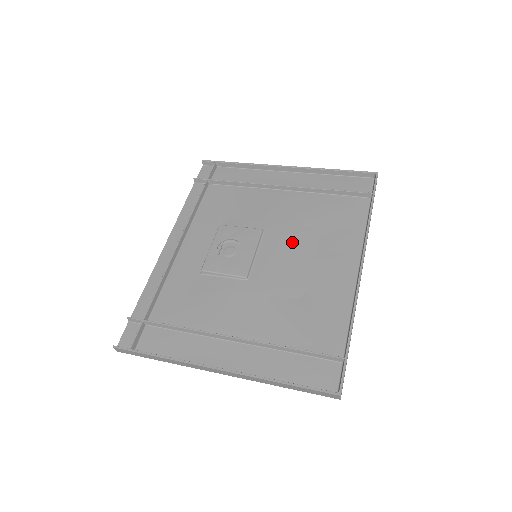
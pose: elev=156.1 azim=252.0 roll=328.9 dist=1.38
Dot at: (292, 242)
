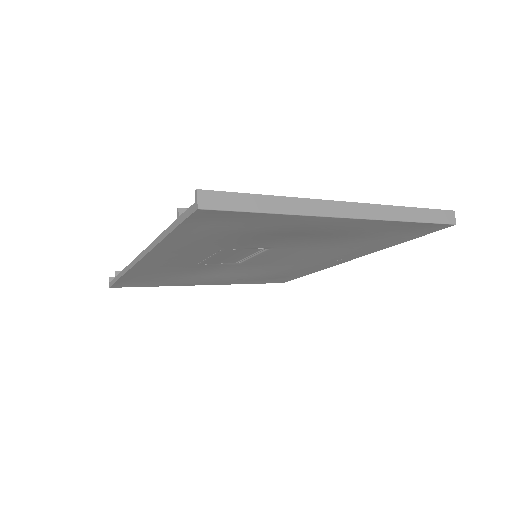
Dot at: occluded
